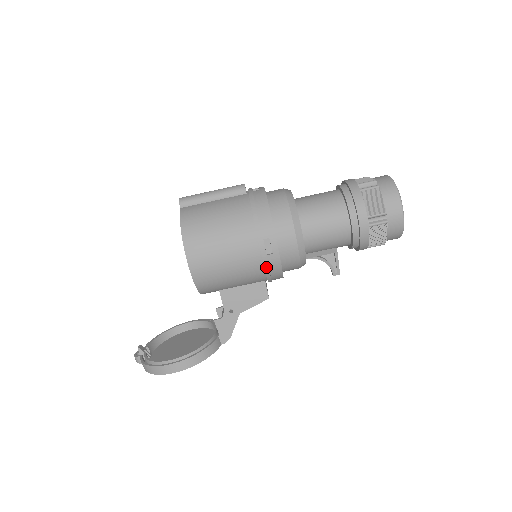
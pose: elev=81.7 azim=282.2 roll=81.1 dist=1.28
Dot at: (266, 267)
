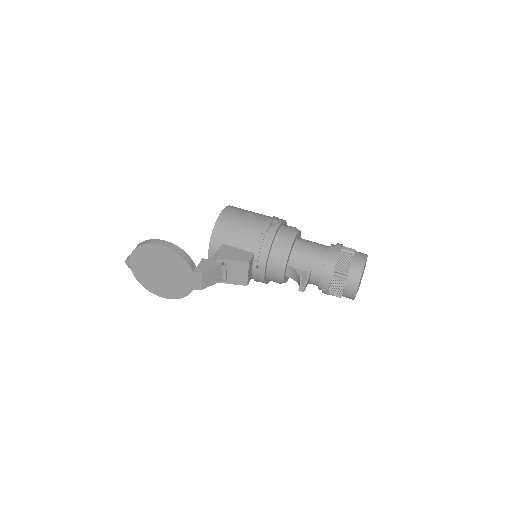
Dot at: (264, 232)
